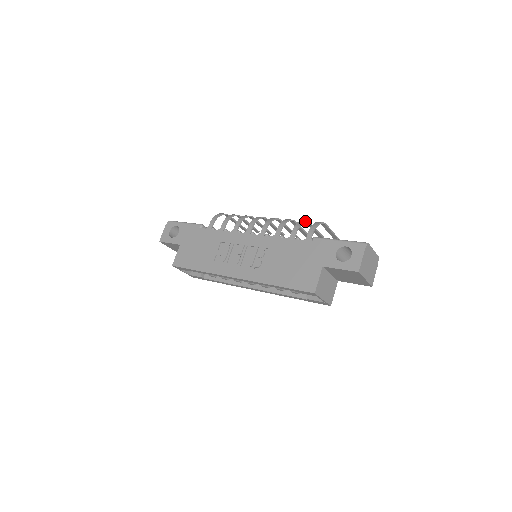
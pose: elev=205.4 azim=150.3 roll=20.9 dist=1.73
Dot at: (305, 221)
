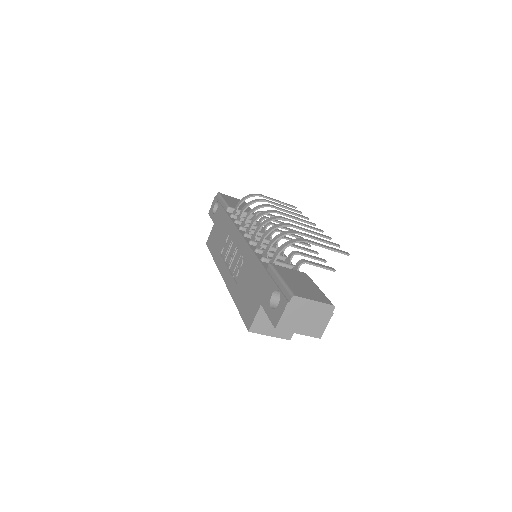
Dot at: (287, 233)
